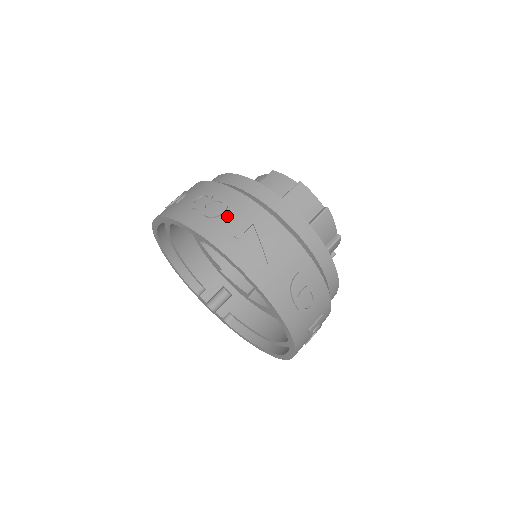
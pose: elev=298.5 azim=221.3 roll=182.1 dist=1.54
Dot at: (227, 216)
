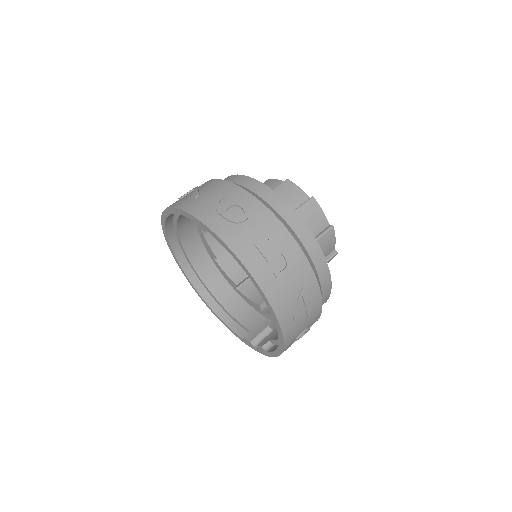
Dot at: occluded
